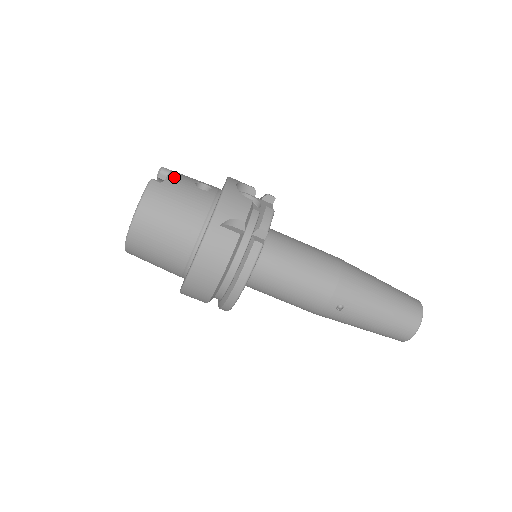
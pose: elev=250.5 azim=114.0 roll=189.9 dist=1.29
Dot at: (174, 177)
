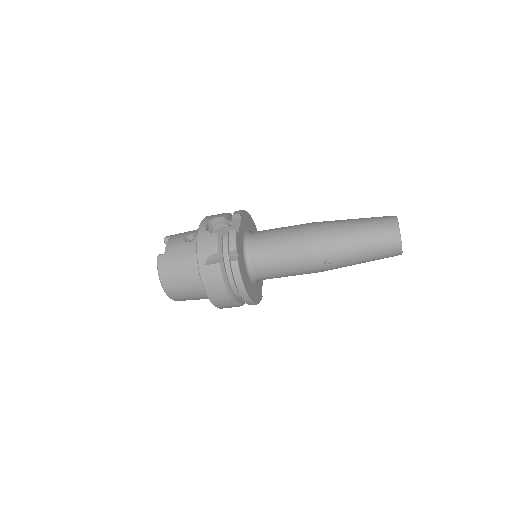
Dot at: (170, 244)
